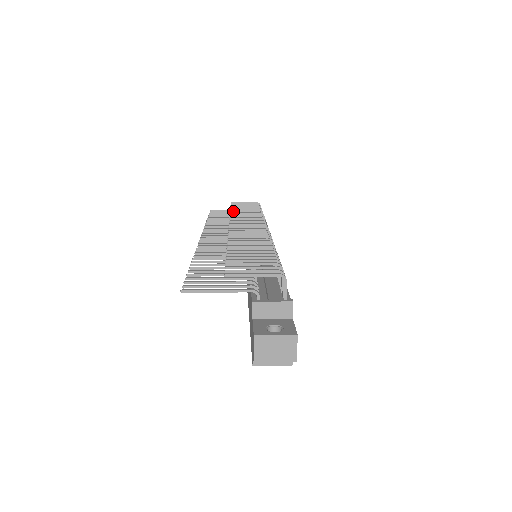
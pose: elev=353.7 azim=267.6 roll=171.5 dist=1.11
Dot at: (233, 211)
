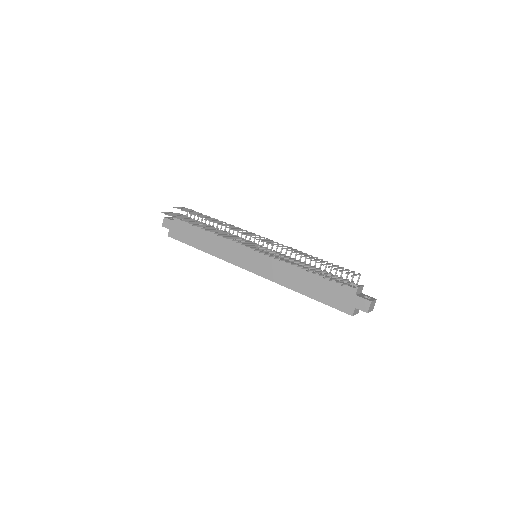
Dot at: (211, 220)
